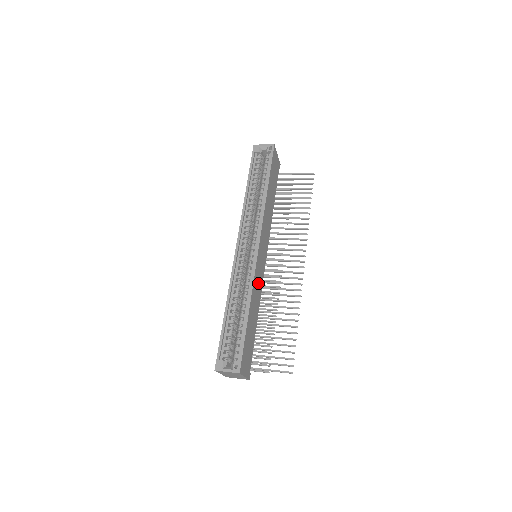
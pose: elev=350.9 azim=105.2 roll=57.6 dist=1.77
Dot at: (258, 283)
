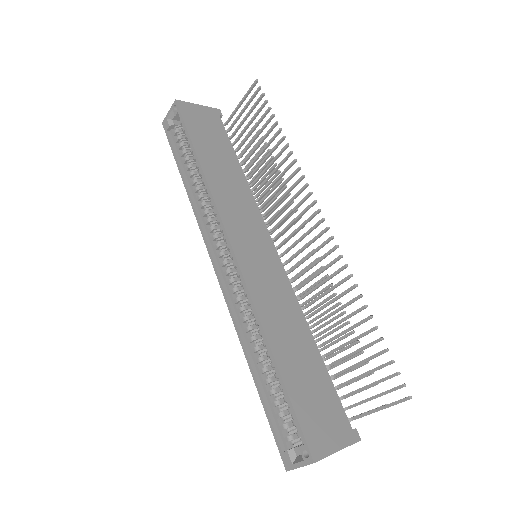
Dot at: (274, 295)
